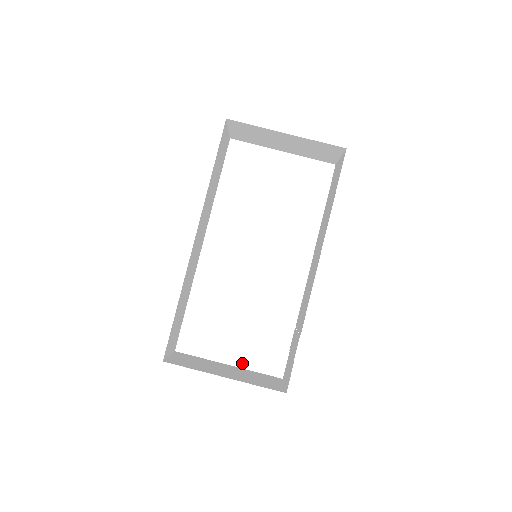
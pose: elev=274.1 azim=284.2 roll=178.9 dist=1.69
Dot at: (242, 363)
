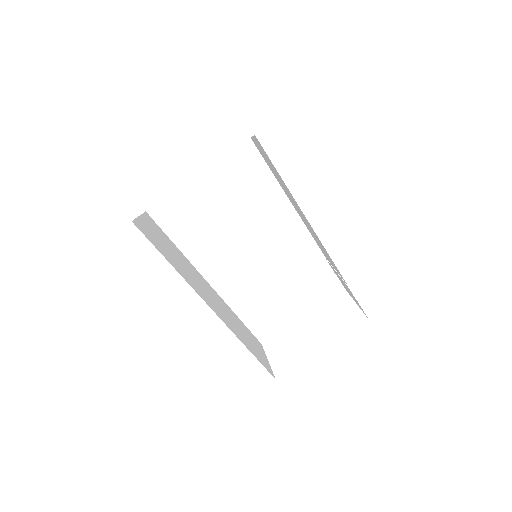
Dot at: (310, 308)
